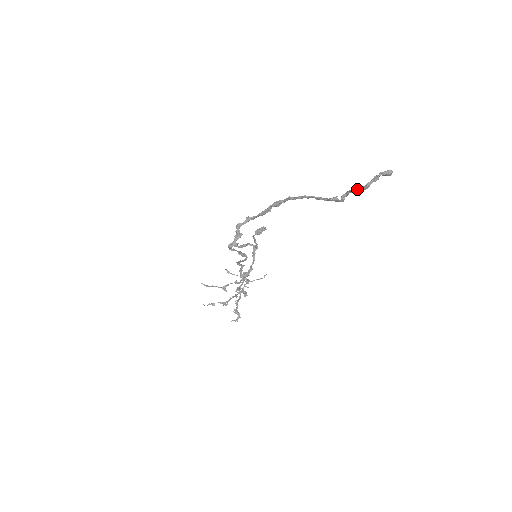
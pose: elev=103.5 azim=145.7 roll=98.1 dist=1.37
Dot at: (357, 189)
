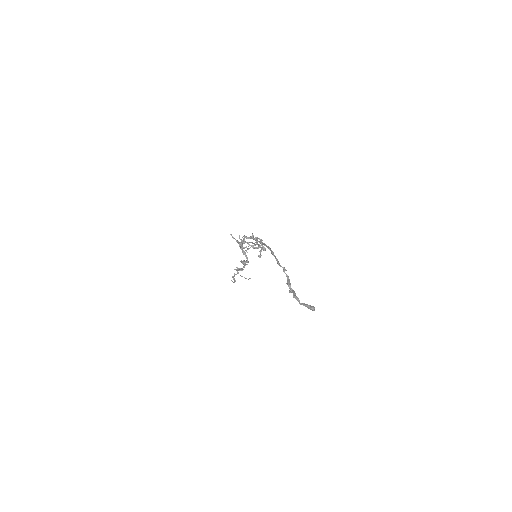
Dot at: (295, 298)
